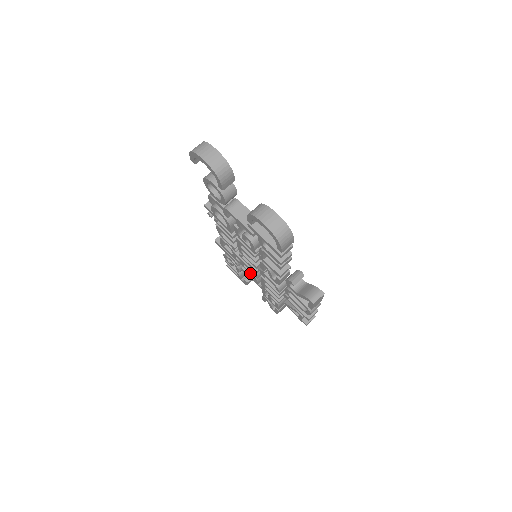
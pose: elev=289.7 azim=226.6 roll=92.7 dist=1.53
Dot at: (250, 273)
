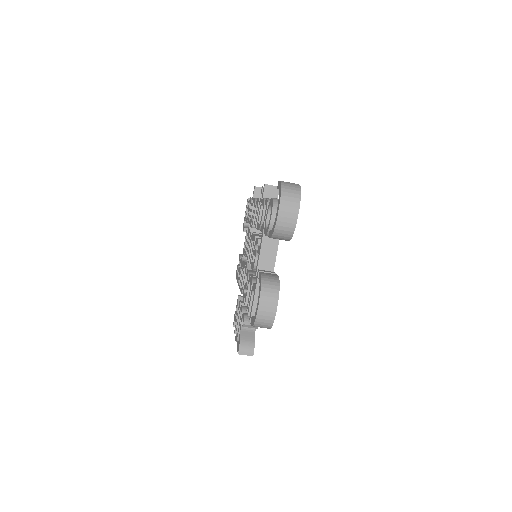
Dot at: (246, 245)
